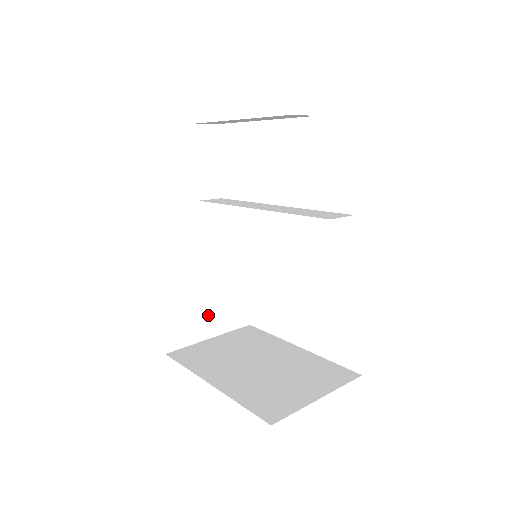
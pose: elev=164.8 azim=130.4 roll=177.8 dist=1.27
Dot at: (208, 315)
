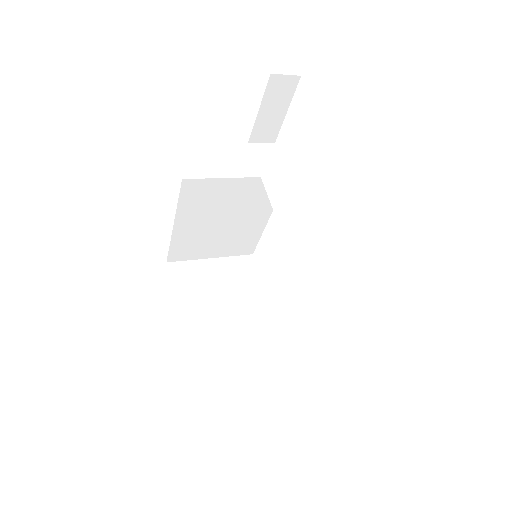
Dot at: (214, 245)
